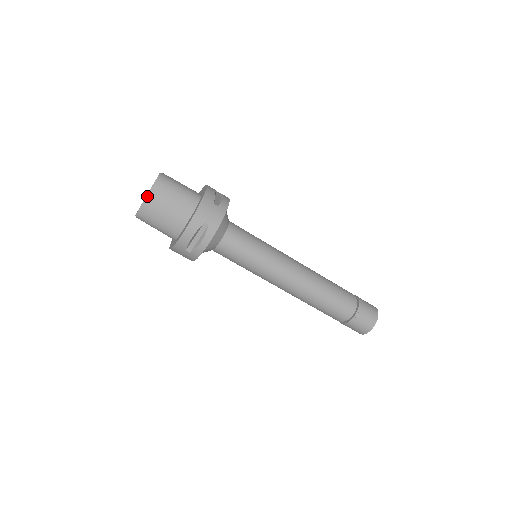
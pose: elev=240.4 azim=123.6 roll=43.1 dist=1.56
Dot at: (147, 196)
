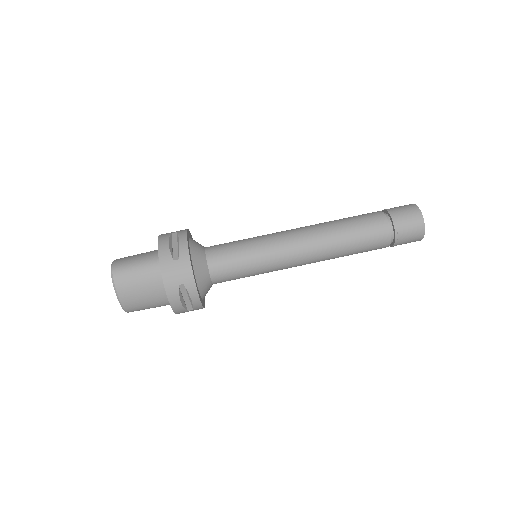
Dot at: (117, 298)
